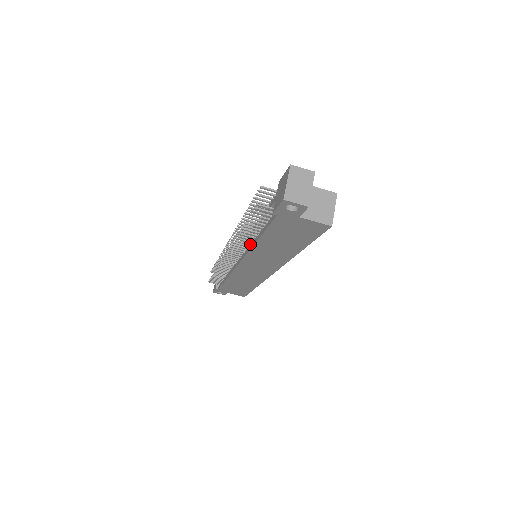
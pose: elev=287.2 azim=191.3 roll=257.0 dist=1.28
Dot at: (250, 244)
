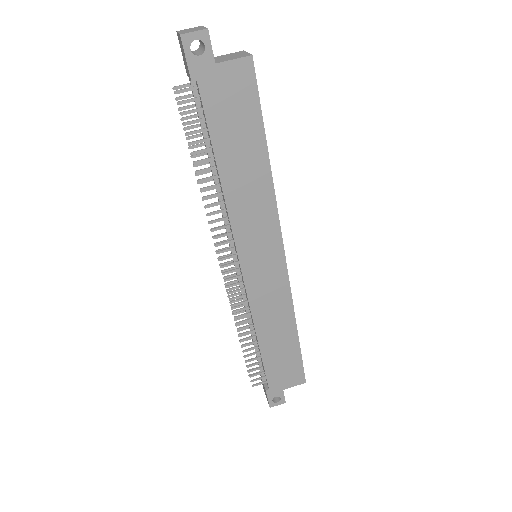
Dot at: (225, 209)
